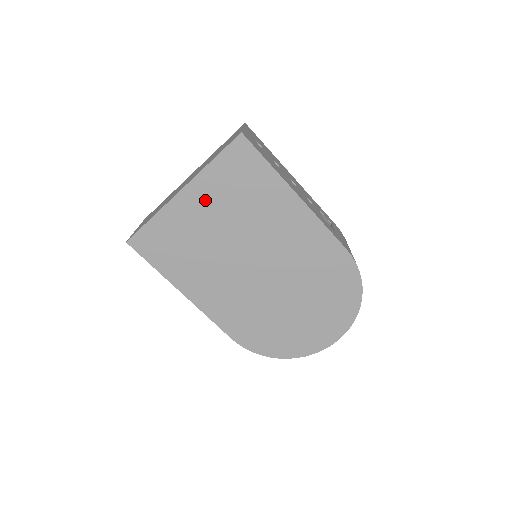
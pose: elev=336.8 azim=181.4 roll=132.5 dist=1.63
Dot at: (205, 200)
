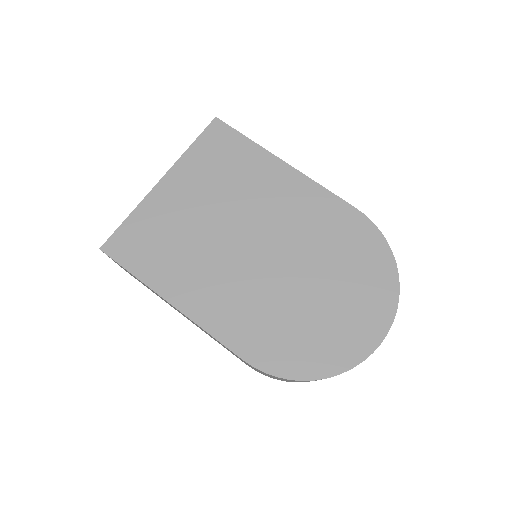
Dot at: (187, 185)
